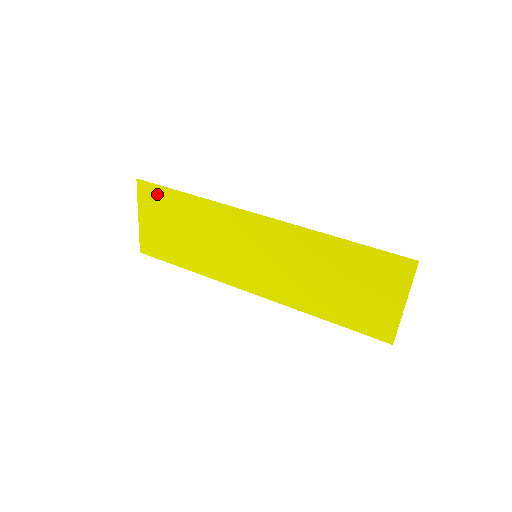
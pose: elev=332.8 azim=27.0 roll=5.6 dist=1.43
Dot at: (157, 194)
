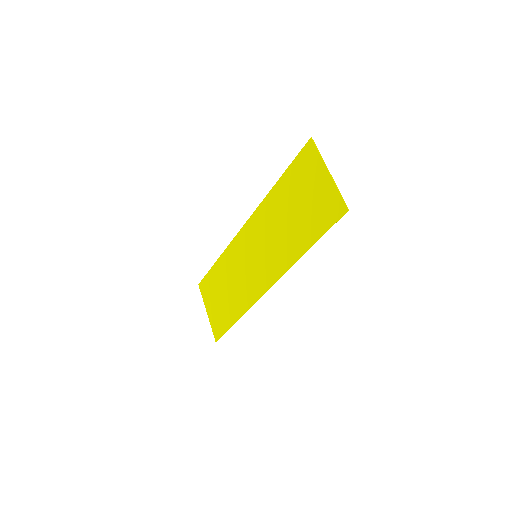
Dot at: (207, 281)
